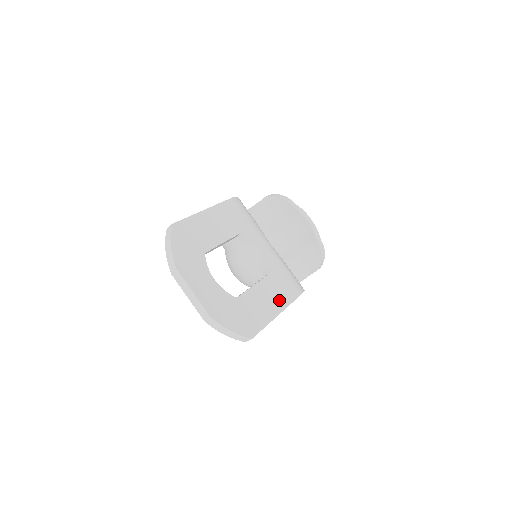
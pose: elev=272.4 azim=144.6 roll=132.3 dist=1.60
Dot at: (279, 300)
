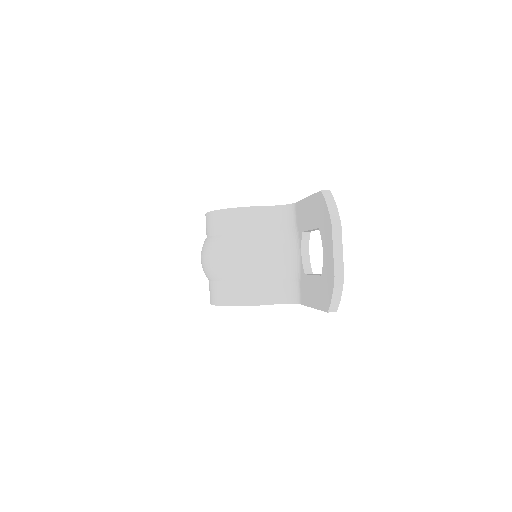
Dot at: occluded
